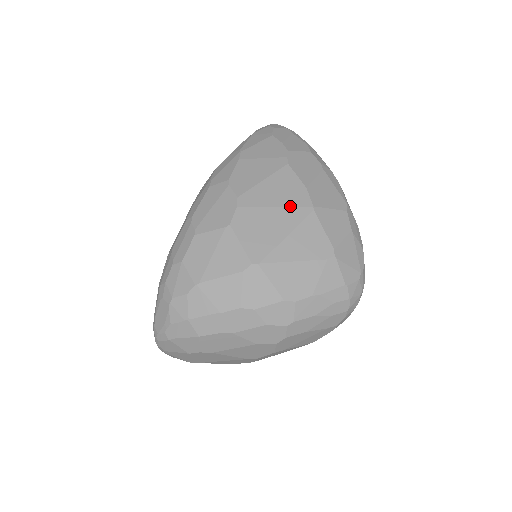
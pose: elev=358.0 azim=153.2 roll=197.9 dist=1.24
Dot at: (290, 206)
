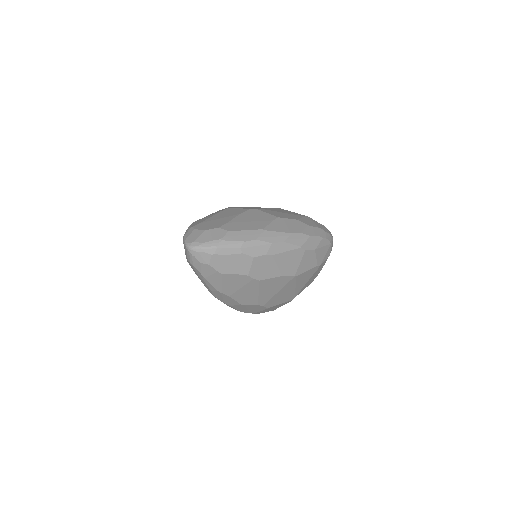
Dot at: (284, 286)
